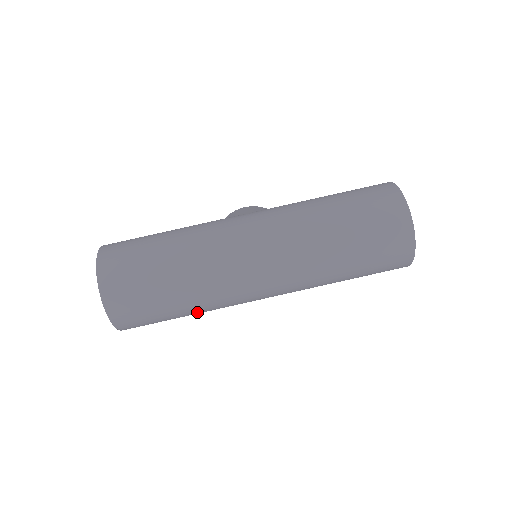
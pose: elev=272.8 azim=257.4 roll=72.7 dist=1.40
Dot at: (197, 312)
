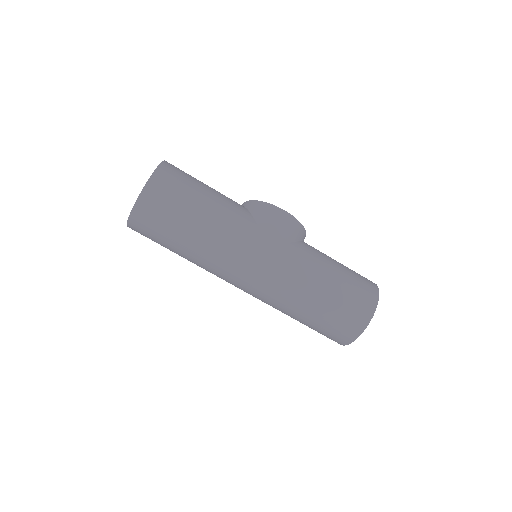
Dot at: occluded
